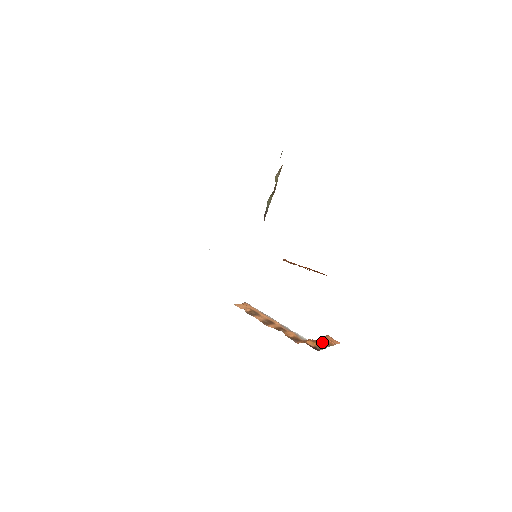
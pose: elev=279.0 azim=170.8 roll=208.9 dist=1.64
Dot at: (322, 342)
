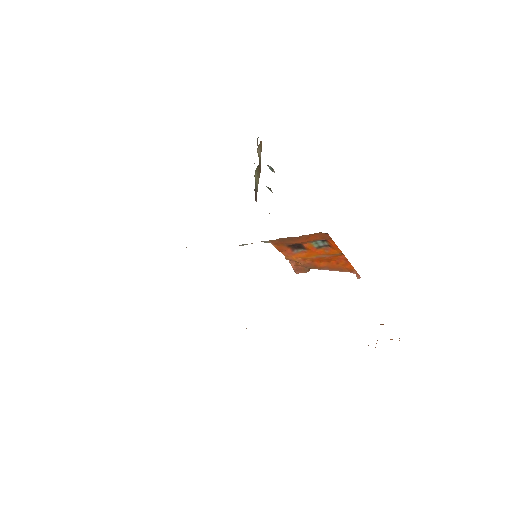
Dot at: occluded
